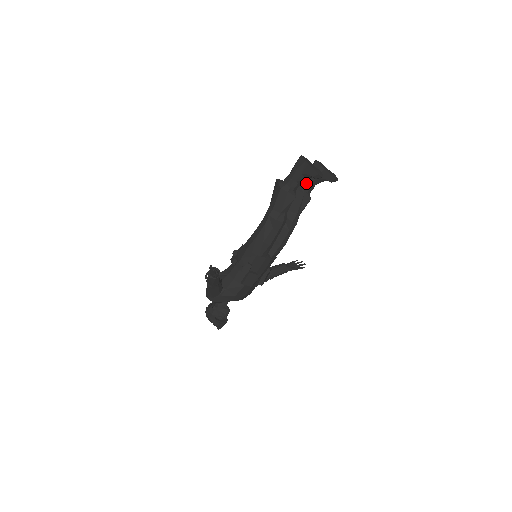
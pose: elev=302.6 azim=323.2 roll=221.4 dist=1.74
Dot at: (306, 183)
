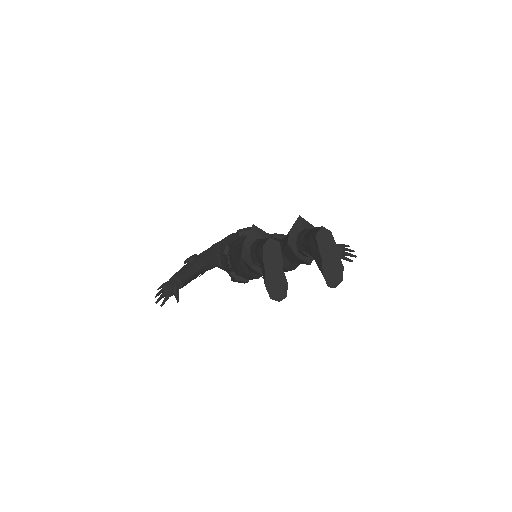
Dot at: (301, 248)
